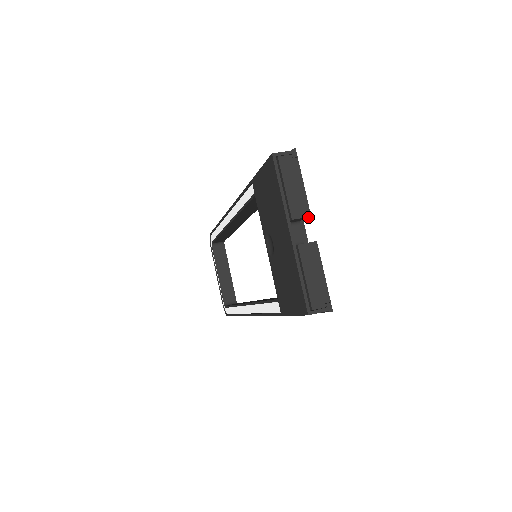
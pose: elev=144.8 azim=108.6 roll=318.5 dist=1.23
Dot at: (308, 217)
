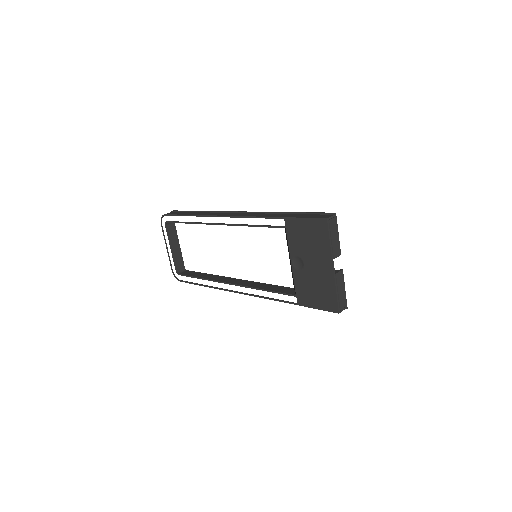
Dot at: (339, 255)
